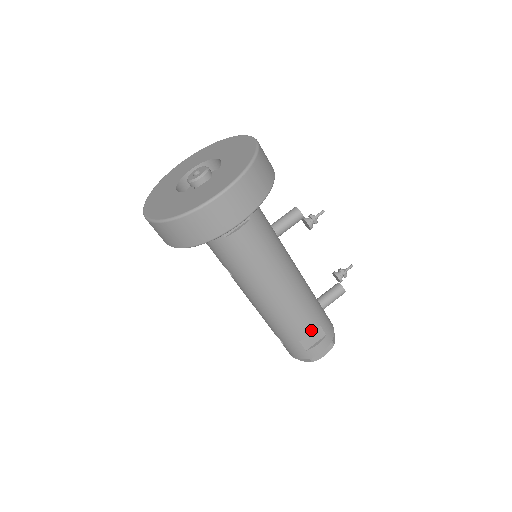
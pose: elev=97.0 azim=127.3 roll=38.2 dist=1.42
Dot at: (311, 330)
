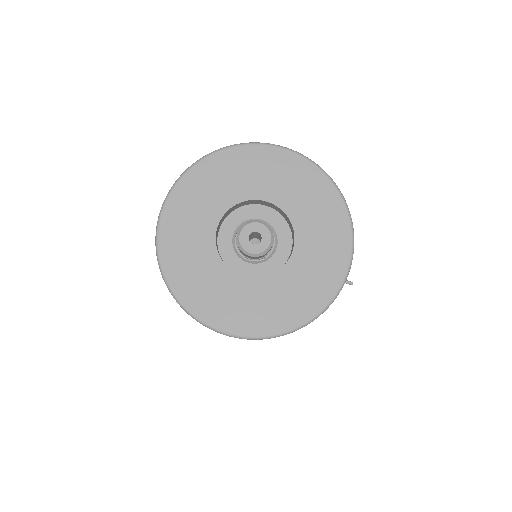
Dot at: occluded
